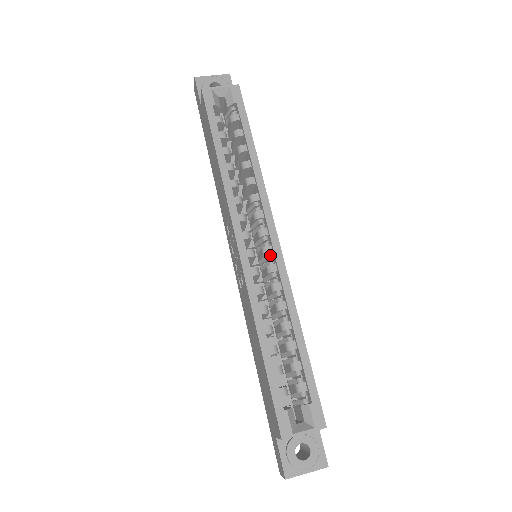
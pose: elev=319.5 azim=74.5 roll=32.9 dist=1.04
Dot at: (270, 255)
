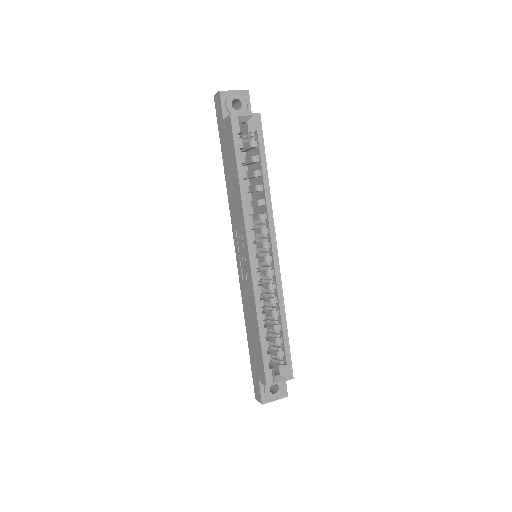
Dot at: (270, 262)
